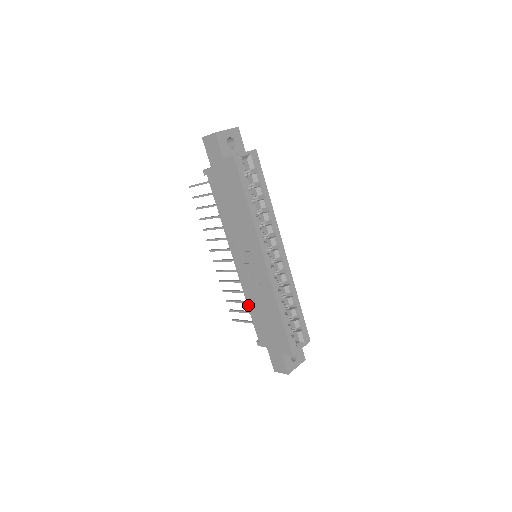
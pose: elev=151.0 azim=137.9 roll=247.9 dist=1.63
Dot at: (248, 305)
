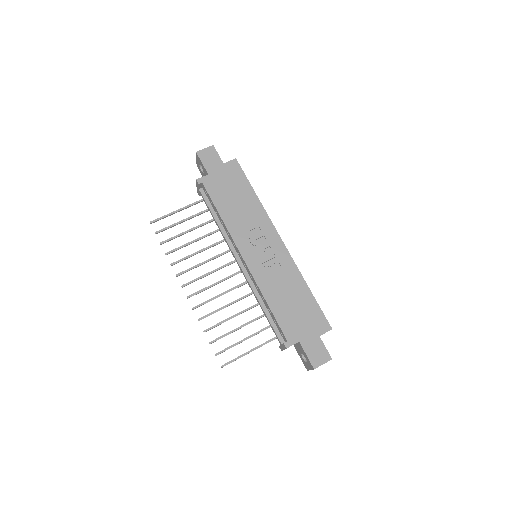
Dot at: (267, 300)
